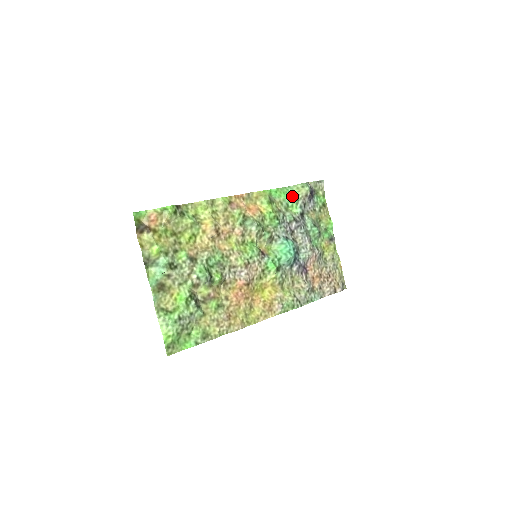
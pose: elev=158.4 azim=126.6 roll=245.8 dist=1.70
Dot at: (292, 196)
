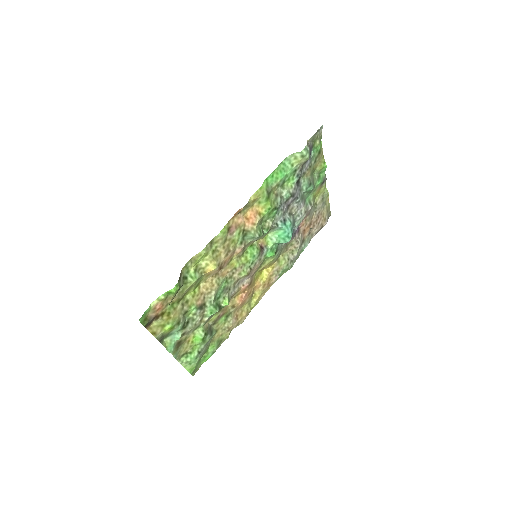
Dot at: (289, 171)
